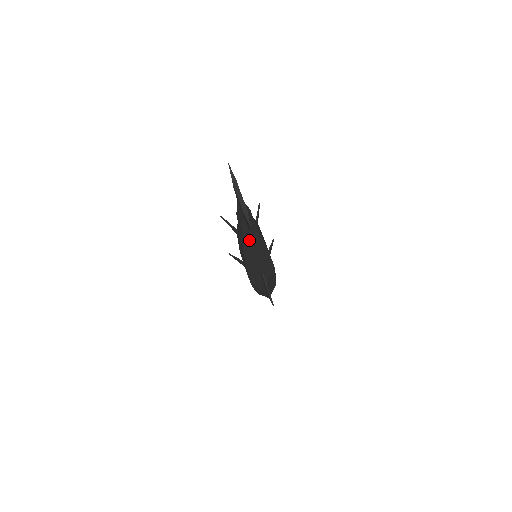
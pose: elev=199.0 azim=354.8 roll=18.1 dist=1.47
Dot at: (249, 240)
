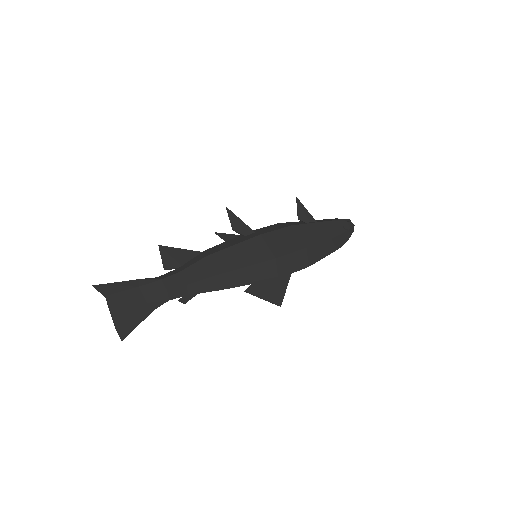
Dot at: (189, 294)
